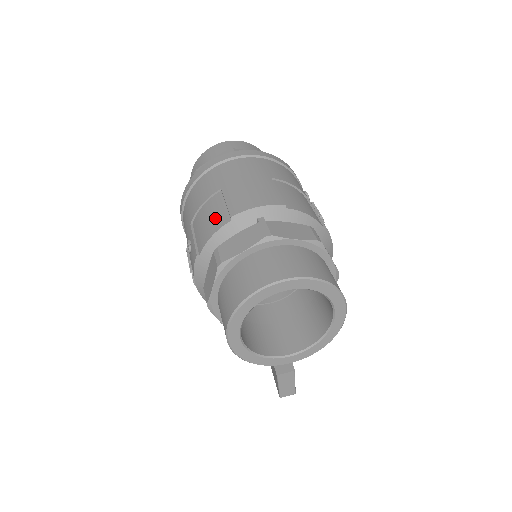
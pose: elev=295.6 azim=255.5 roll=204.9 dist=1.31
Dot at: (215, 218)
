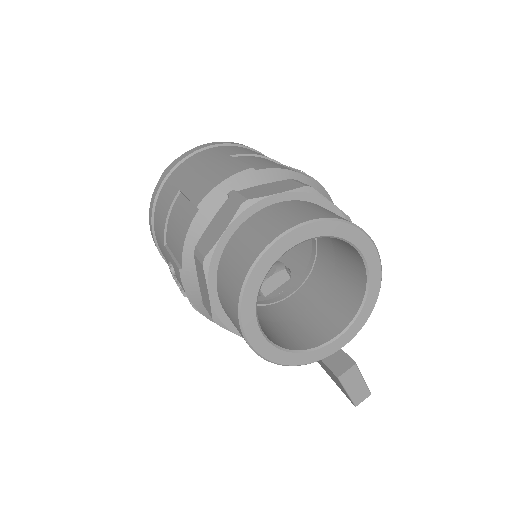
Dot at: (182, 219)
